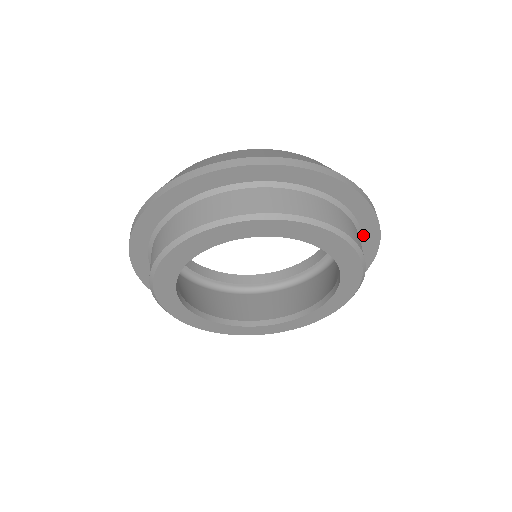
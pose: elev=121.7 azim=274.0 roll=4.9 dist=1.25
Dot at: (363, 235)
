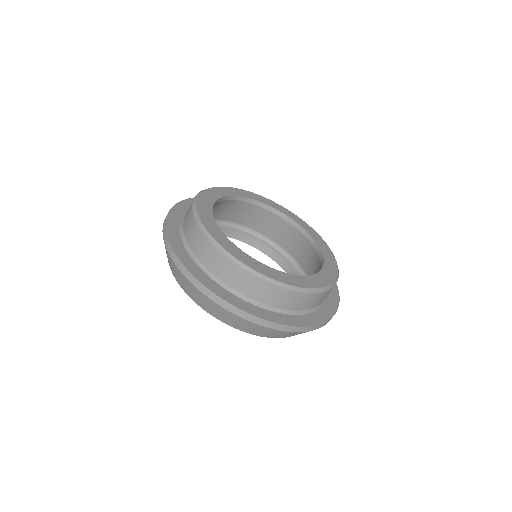
Dot at: occluded
